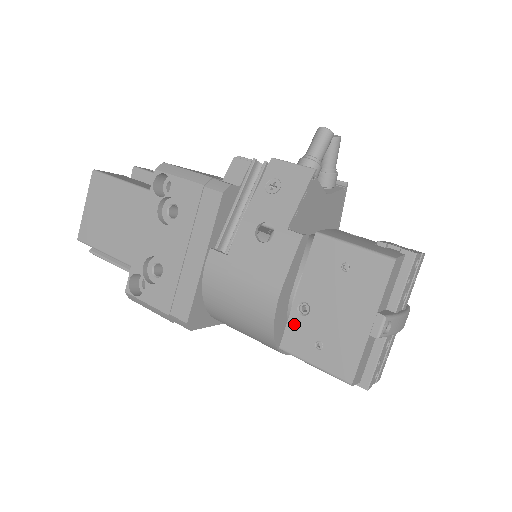
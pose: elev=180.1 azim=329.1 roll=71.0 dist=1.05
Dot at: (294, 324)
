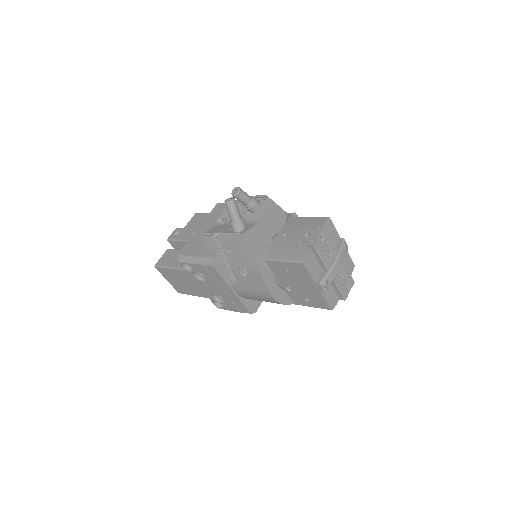
Dot at: (291, 295)
